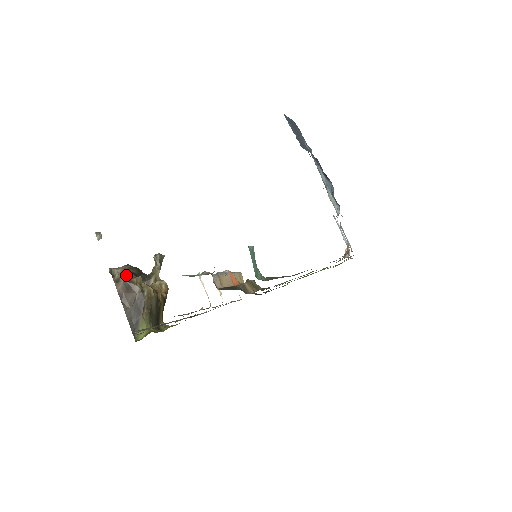
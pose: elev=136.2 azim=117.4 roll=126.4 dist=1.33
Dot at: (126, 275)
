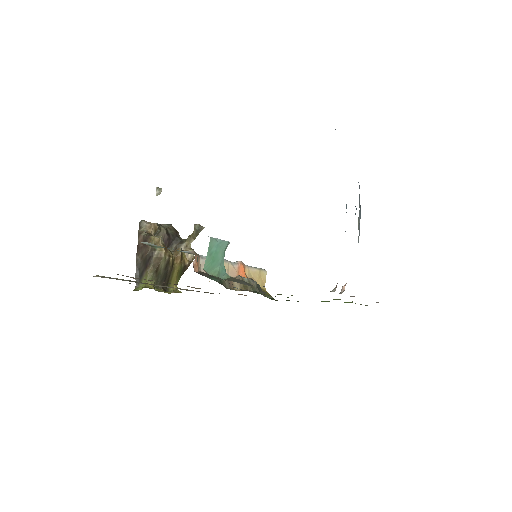
Dot at: (155, 231)
